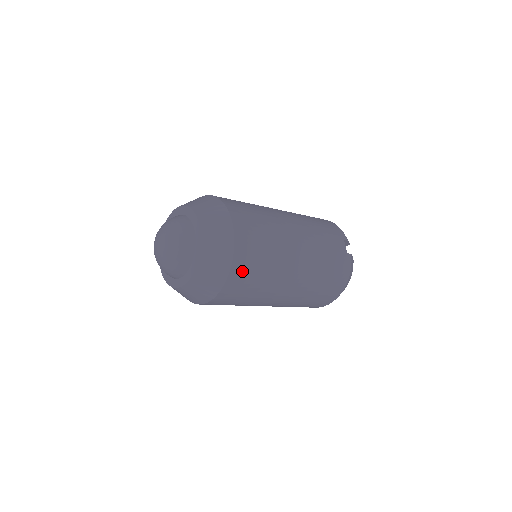
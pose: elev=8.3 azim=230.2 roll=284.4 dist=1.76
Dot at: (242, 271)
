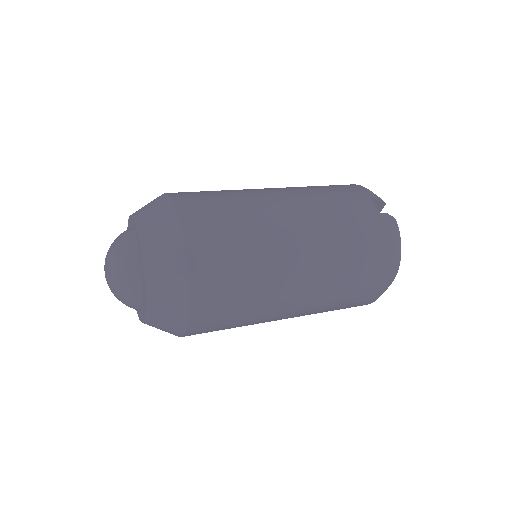
Dot at: (209, 273)
